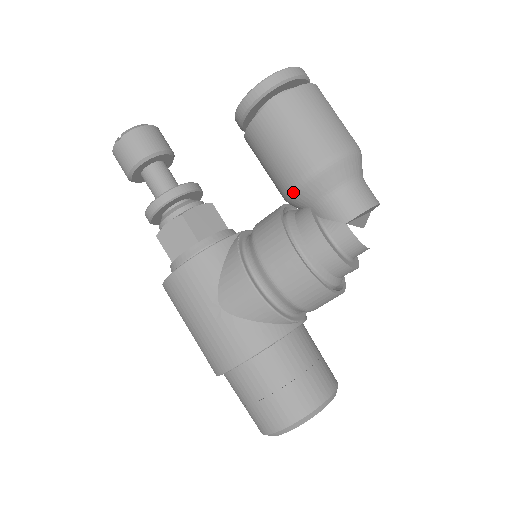
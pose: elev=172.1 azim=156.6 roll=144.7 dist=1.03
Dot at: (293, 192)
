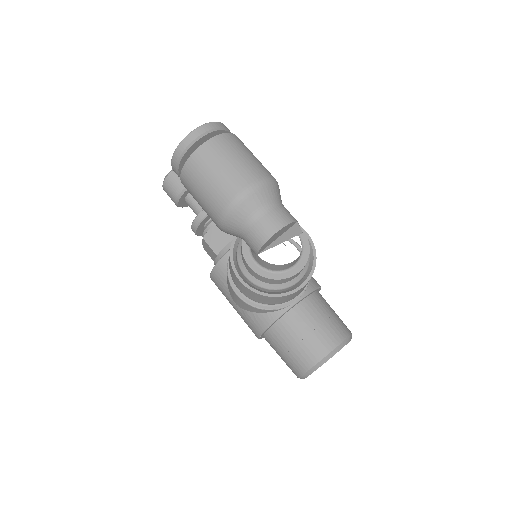
Dot at: occluded
